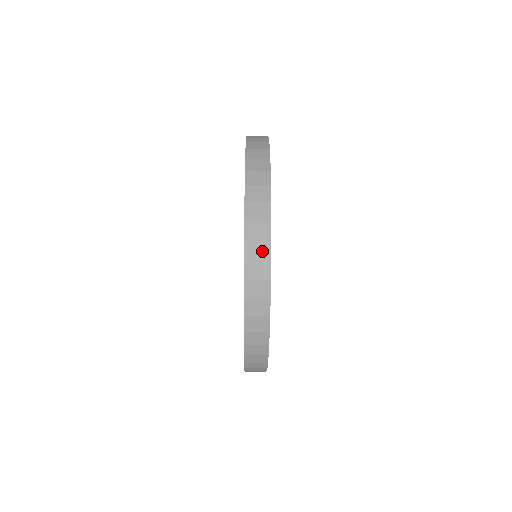
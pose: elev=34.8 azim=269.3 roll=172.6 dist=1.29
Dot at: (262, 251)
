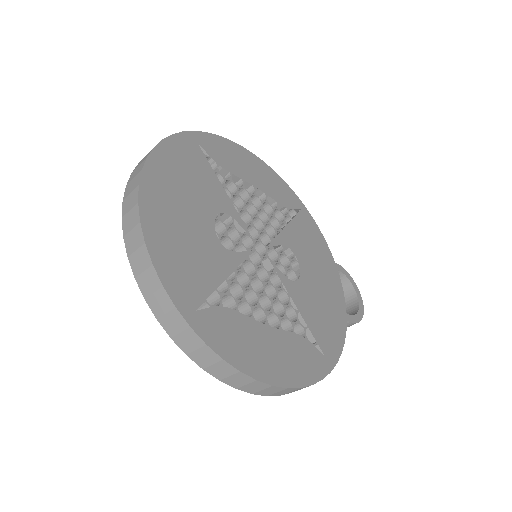
Dot at: (143, 260)
